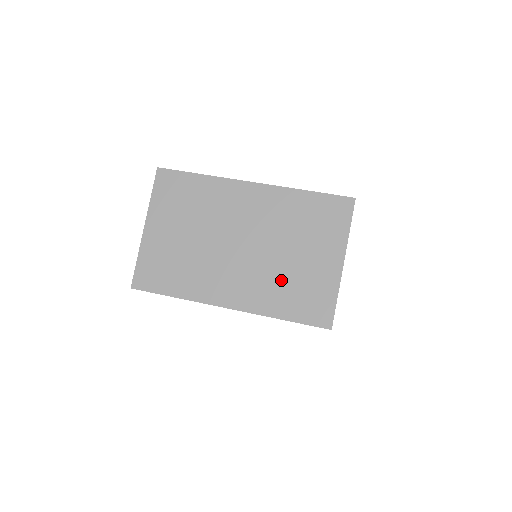
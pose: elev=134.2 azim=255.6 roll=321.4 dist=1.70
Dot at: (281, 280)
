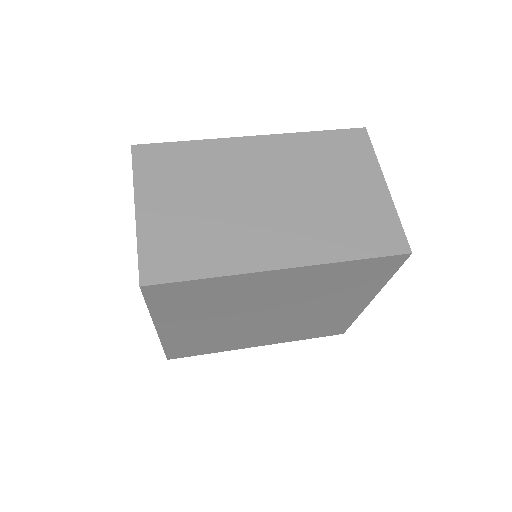
Dot at: (331, 220)
